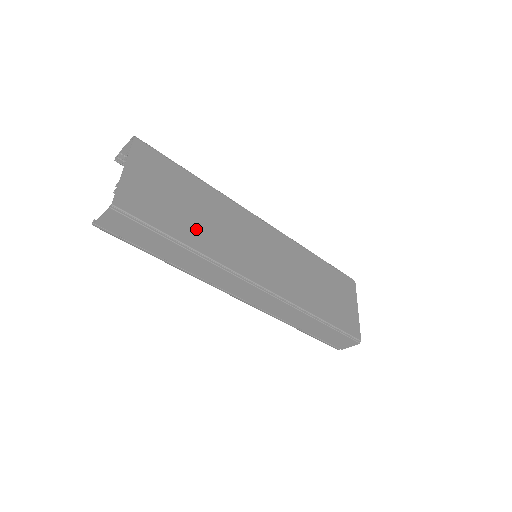
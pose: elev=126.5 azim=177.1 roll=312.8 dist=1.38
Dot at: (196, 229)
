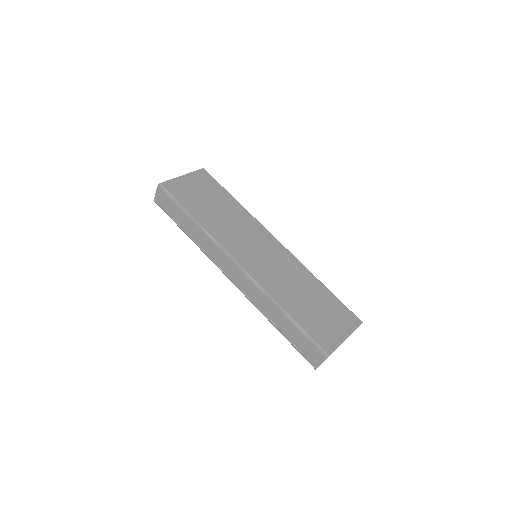
Dot at: (209, 216)
